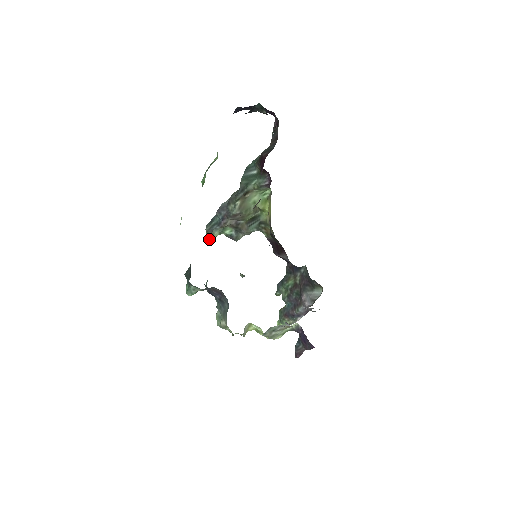
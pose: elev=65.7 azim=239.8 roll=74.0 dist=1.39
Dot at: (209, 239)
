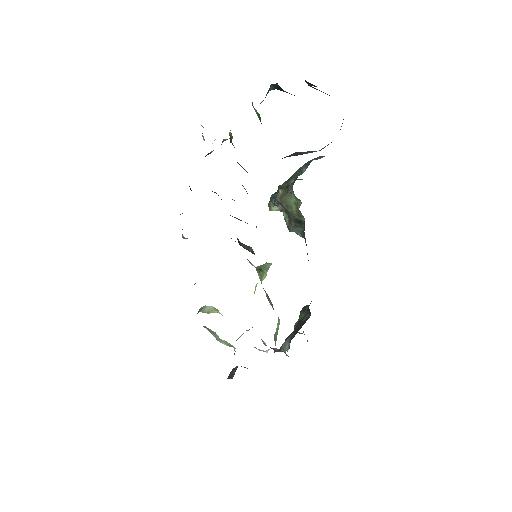
Dot at: (269, 208)
